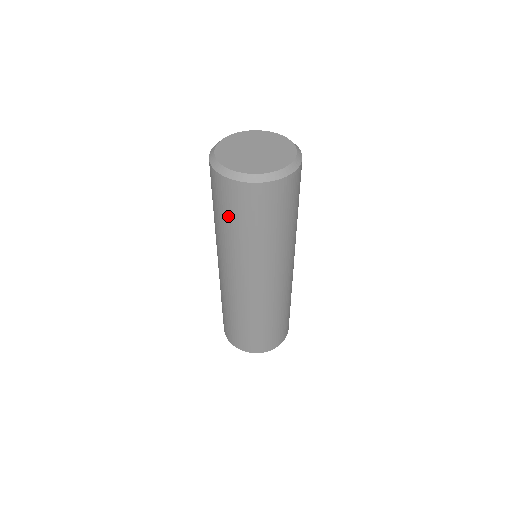
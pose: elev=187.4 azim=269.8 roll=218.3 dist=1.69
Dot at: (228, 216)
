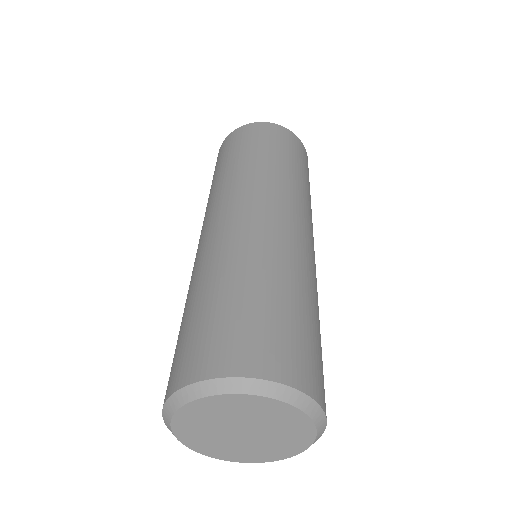
Dot at: (251, 147)
